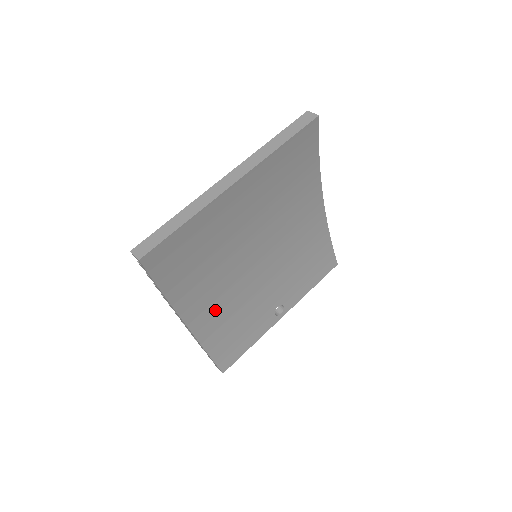
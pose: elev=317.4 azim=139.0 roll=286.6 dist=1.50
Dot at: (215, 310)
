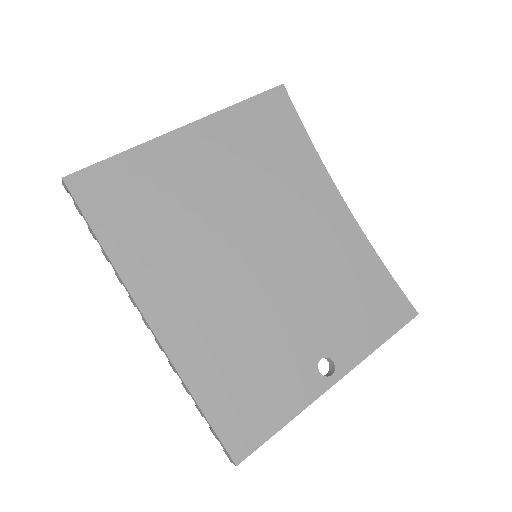
Dot at: (201, 322)
